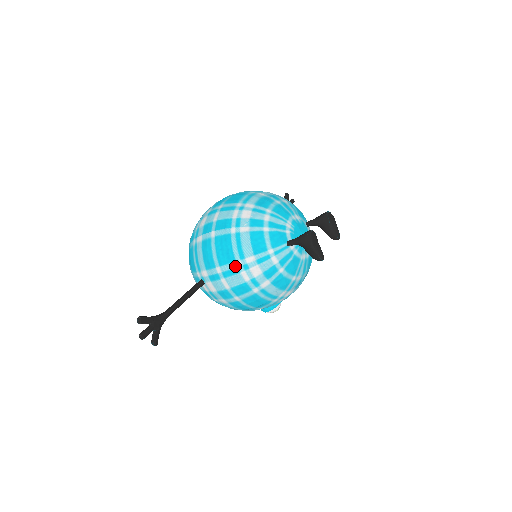
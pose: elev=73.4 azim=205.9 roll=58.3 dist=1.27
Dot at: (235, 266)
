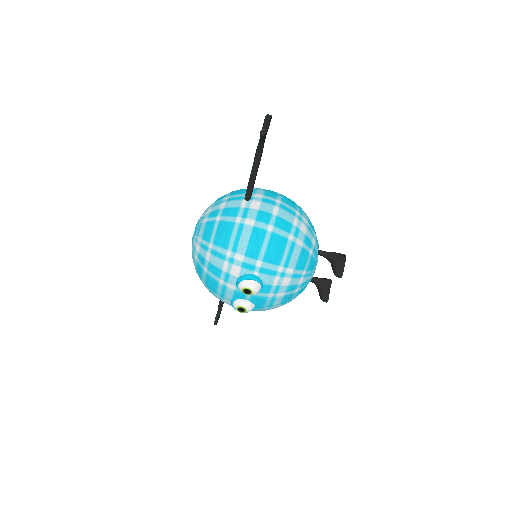
Dot at: (294, 210)
